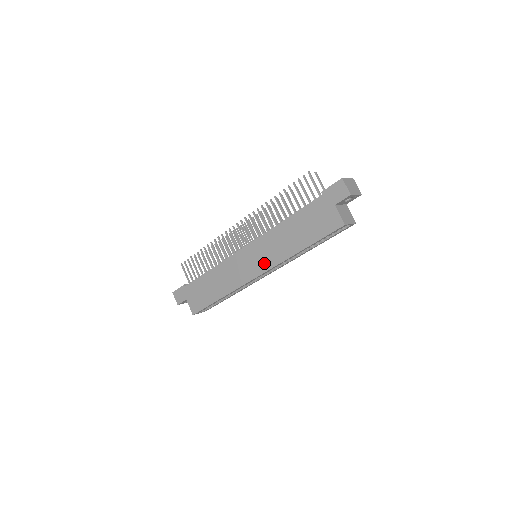
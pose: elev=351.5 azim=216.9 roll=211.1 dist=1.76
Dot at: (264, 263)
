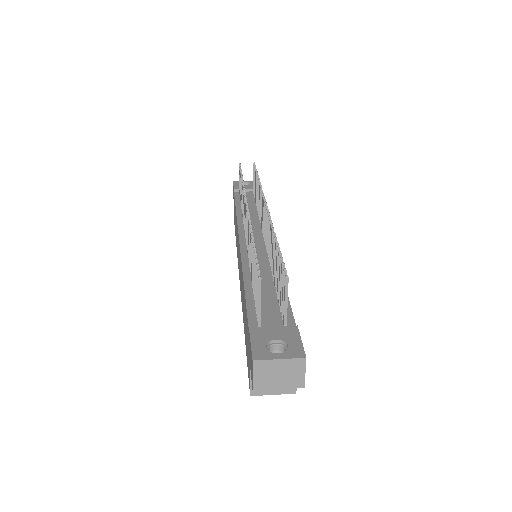
Dot at: (240, 283)
